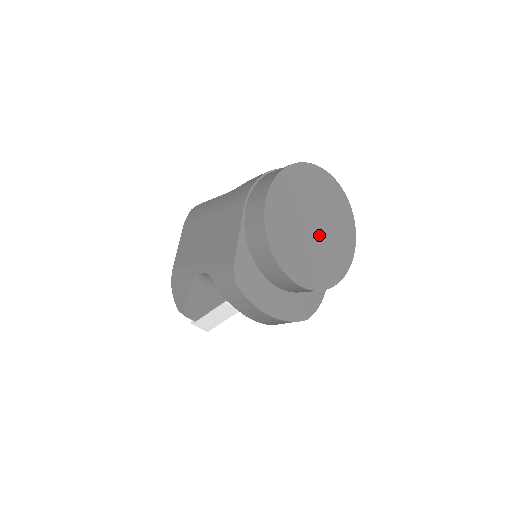
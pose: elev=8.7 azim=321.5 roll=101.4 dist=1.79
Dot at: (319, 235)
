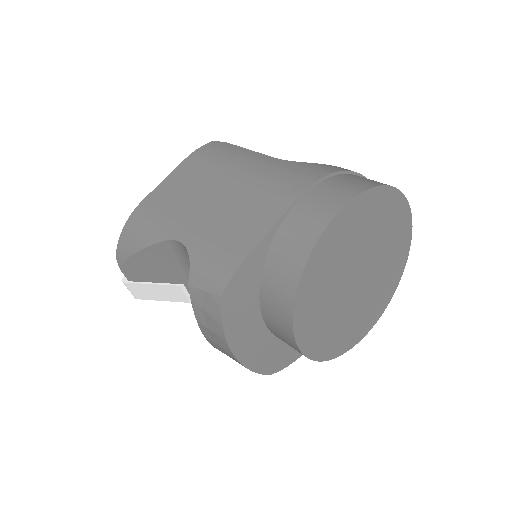
Dot at: (356, 291)
